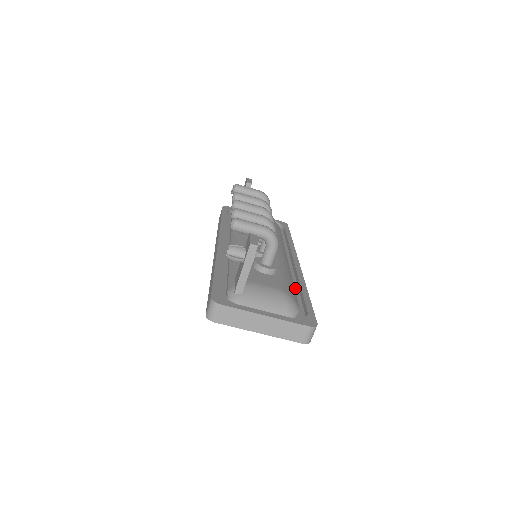
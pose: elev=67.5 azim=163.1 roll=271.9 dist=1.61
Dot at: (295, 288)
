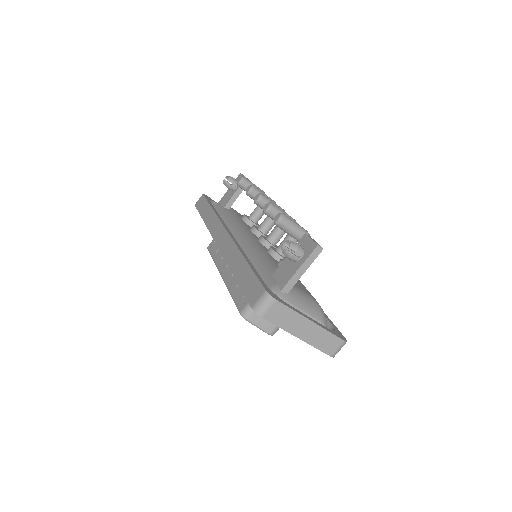
Dot at: occluded
